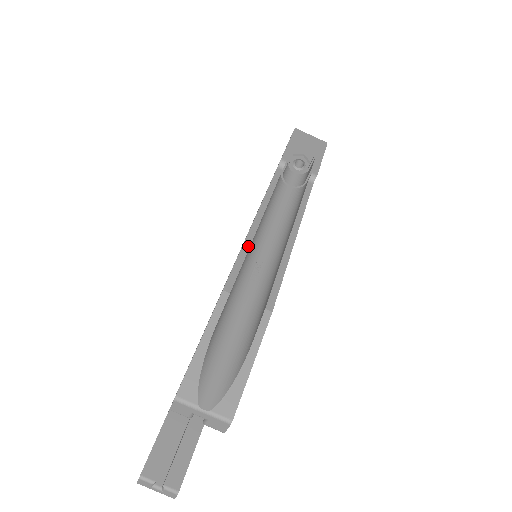
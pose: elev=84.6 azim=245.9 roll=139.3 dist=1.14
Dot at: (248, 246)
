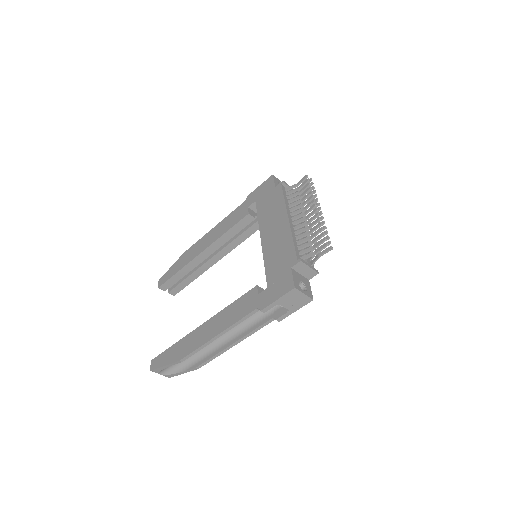
Dot at: (203, 347)
